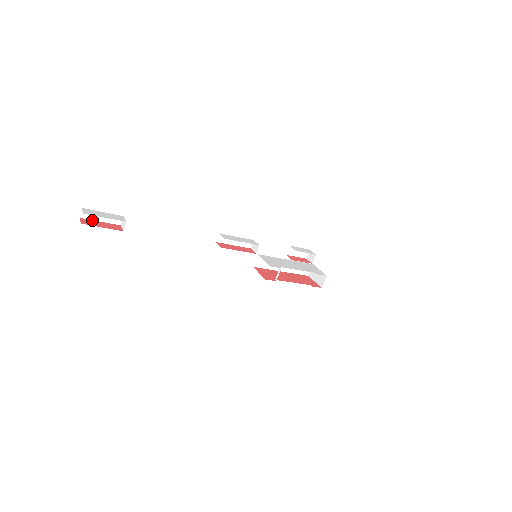
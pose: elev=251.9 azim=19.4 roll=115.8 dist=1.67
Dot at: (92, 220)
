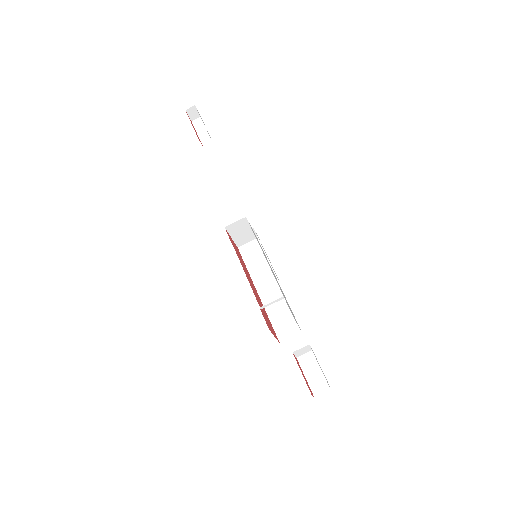
Dot at: (195, 129)
